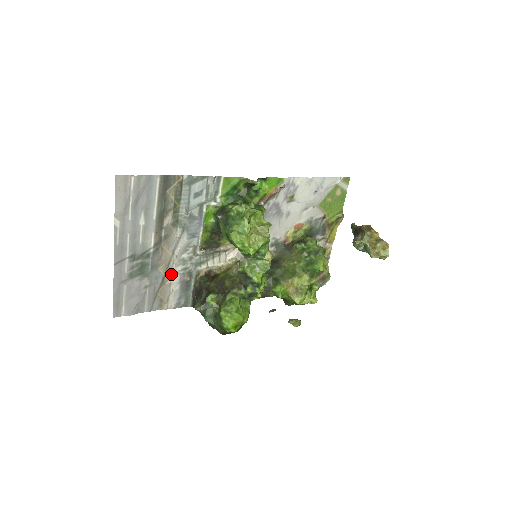
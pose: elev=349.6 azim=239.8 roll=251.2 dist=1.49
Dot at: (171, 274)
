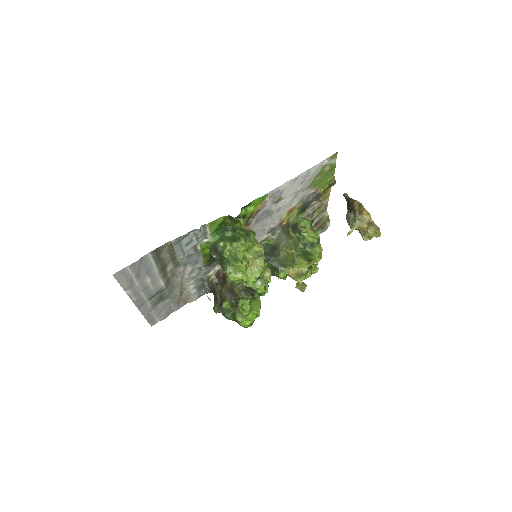
Dot at: (186, 287)
